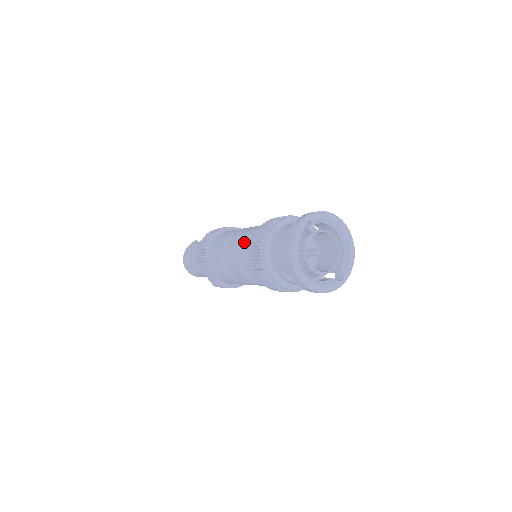
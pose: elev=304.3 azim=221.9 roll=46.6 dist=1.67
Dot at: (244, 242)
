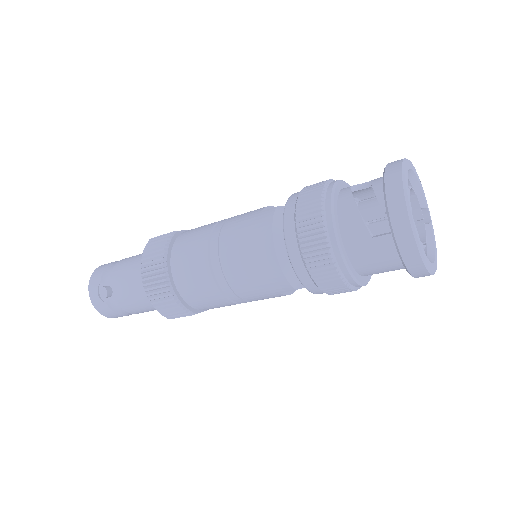
Dot at: (275, 275)
